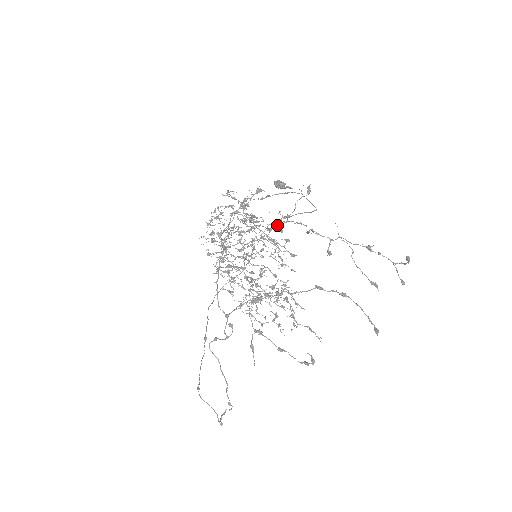
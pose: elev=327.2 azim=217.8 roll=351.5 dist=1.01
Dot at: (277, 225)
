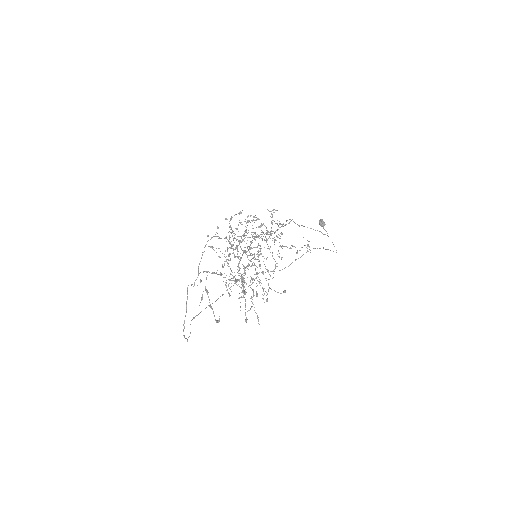
Dot at: occluded
